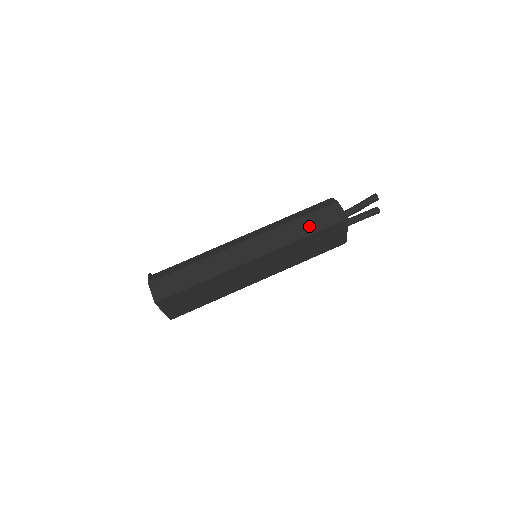
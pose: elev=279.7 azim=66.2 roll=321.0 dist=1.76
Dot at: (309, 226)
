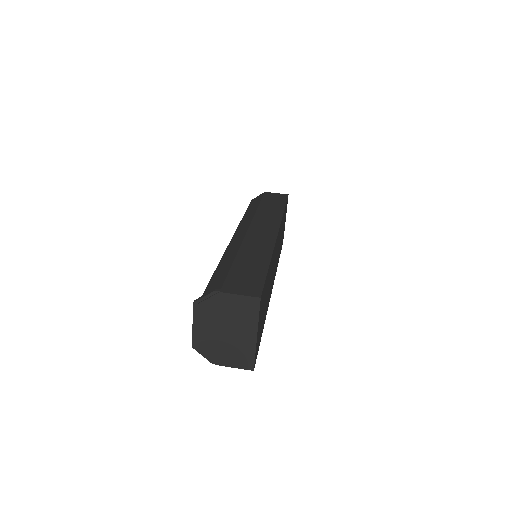
Dot at: (274, 205)
